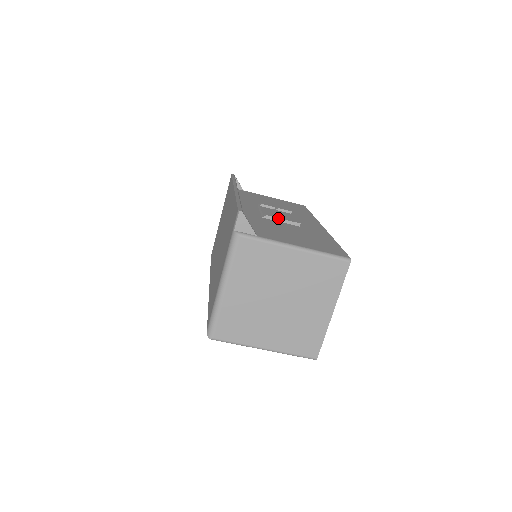
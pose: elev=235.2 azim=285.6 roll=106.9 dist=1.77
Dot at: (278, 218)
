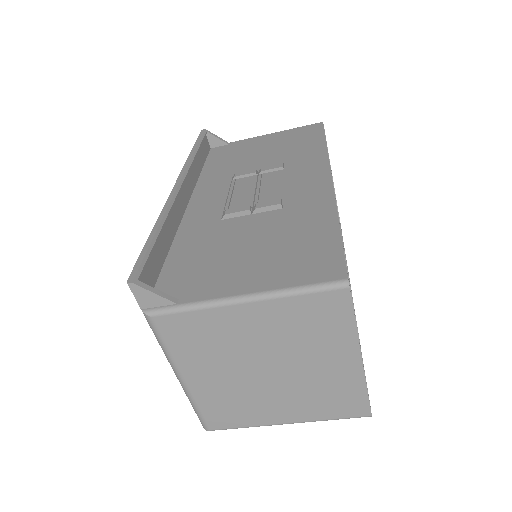
Dot at: (244, 211)
